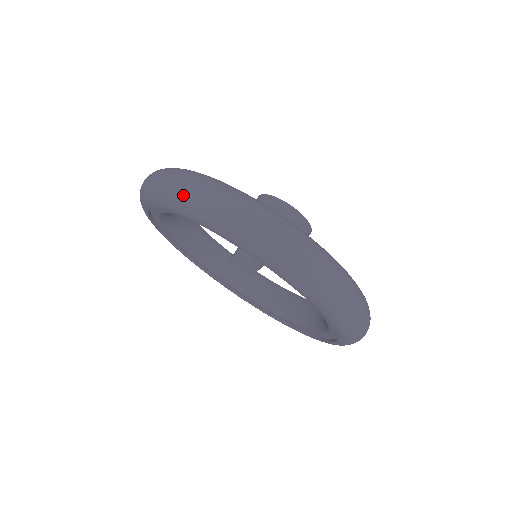
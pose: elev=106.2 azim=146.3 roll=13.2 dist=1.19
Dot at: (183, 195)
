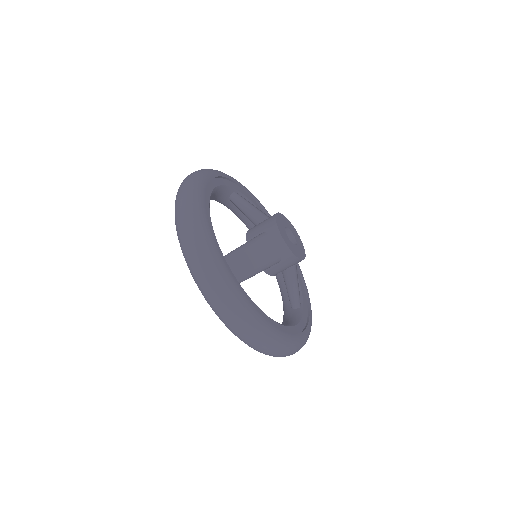
Dot at: (227, 324)
